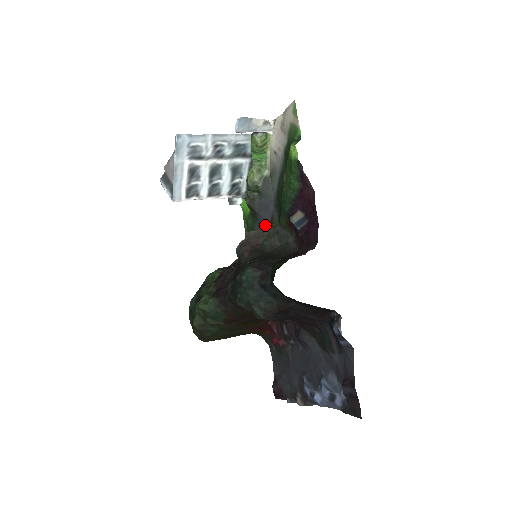
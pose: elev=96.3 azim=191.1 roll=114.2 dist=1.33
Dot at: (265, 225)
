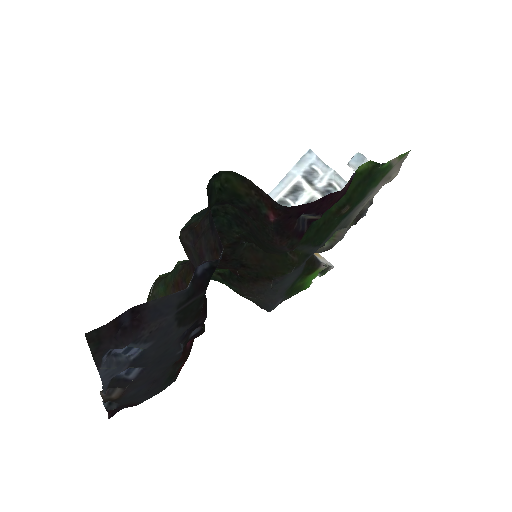
Dot at: occluded
